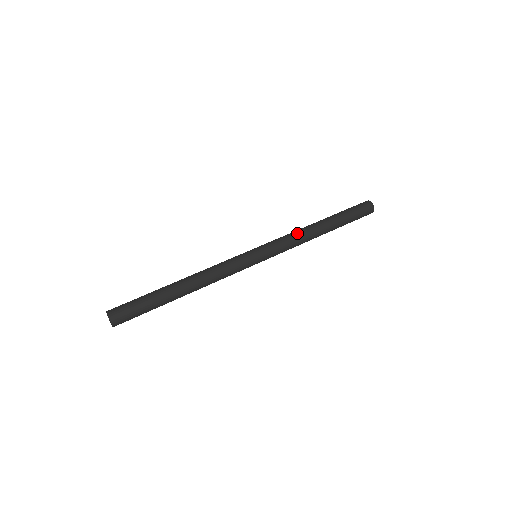
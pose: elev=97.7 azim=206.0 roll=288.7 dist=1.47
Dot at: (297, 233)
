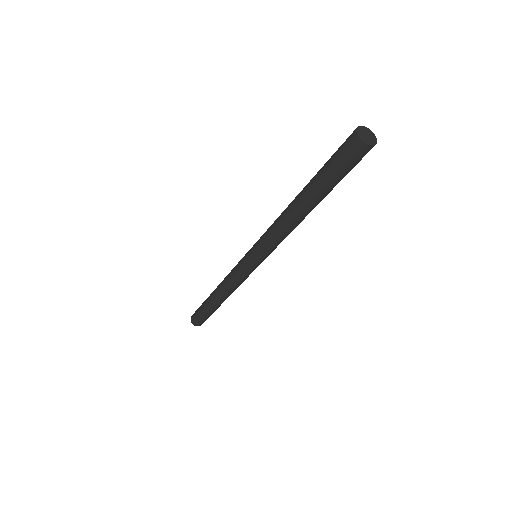
Dot at: (277, 228)
